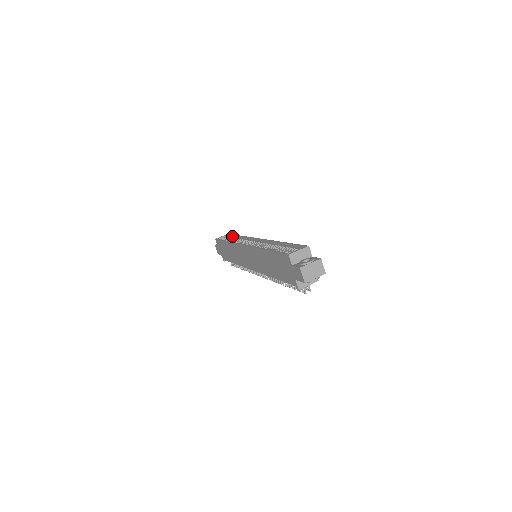
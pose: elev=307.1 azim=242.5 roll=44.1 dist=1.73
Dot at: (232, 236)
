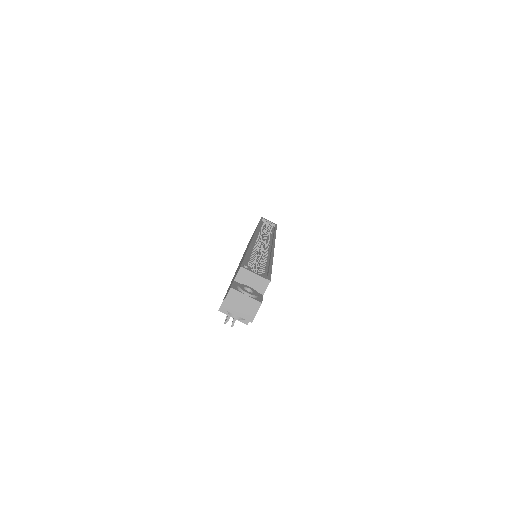
Dot at: (274, 228)
